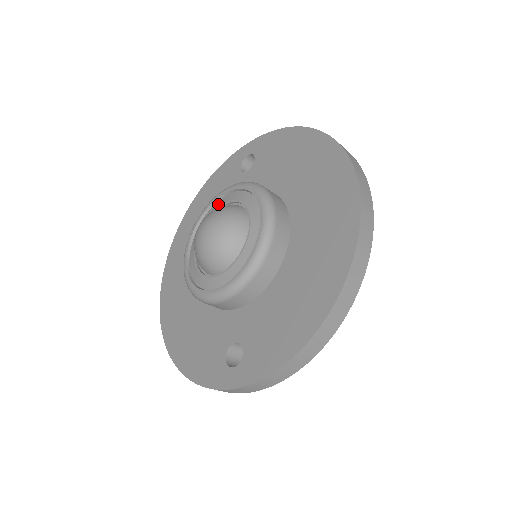
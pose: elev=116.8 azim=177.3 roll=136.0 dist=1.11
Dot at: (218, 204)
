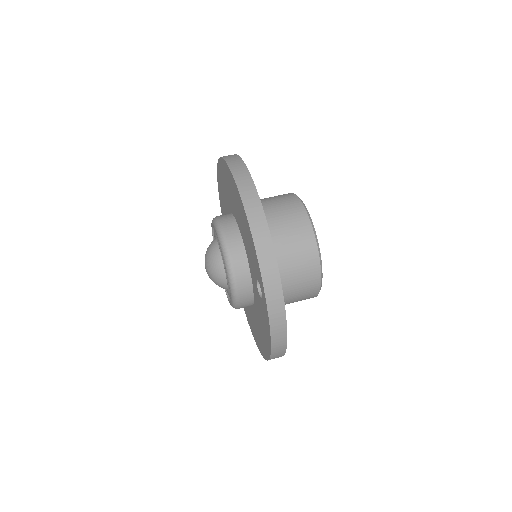
Dot at: occluded
